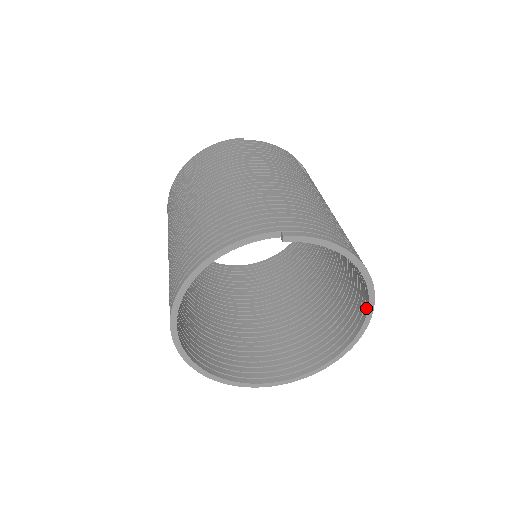
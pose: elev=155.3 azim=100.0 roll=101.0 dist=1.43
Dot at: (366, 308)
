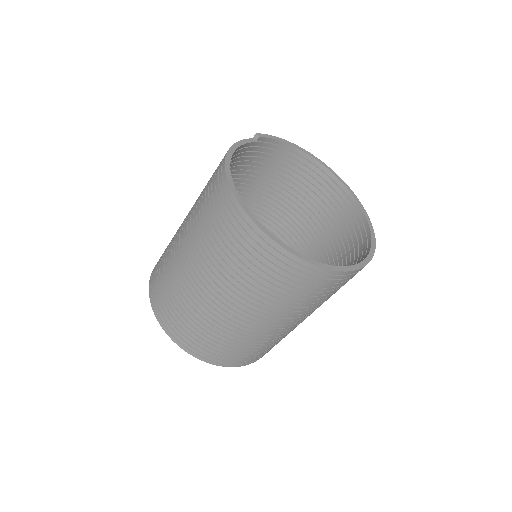
Dot at: (344, 188)
